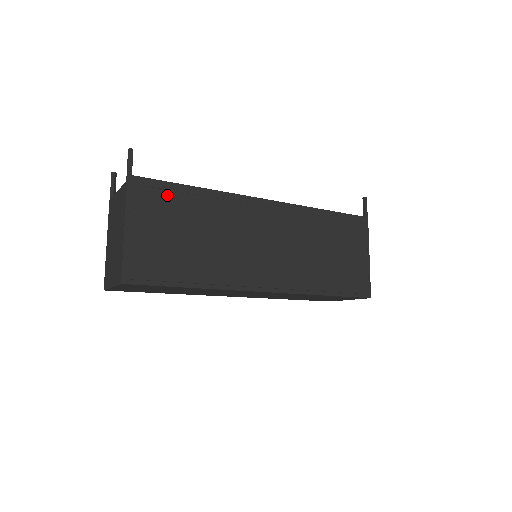
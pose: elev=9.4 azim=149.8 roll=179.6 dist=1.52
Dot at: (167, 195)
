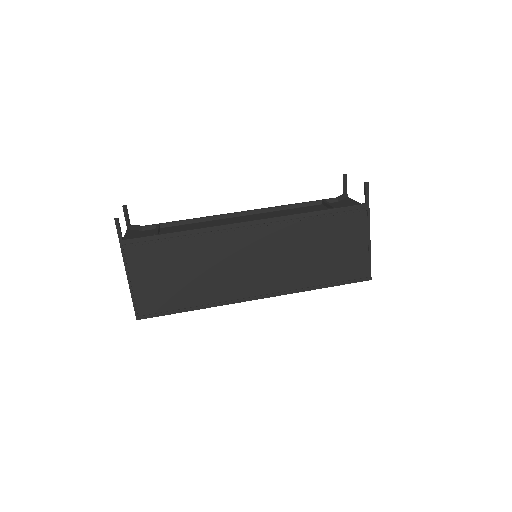
Dot at: (155, 247)
